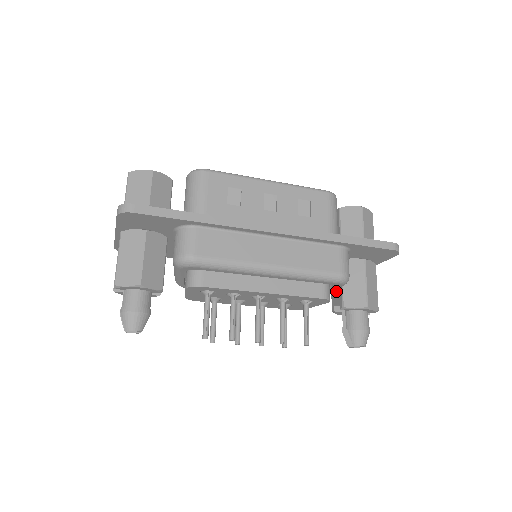
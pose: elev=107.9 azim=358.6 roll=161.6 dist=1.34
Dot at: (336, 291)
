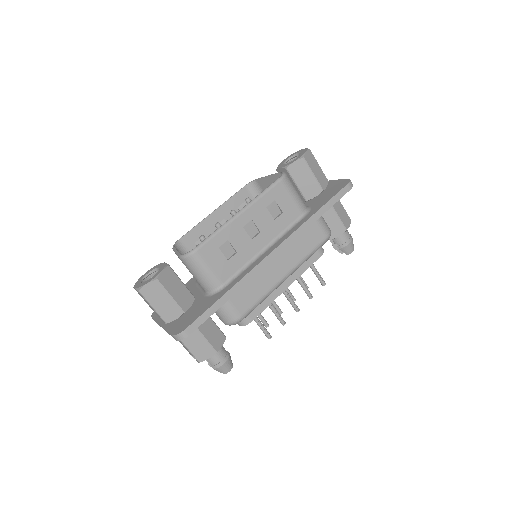
Dot at: occluded
